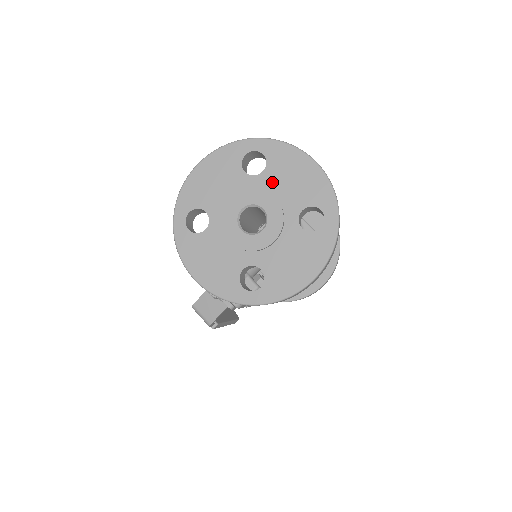
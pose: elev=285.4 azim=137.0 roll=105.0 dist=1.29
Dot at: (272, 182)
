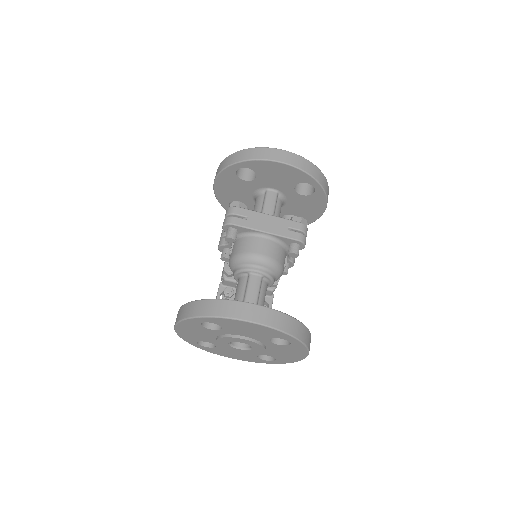
Dot at: (234, 332)
